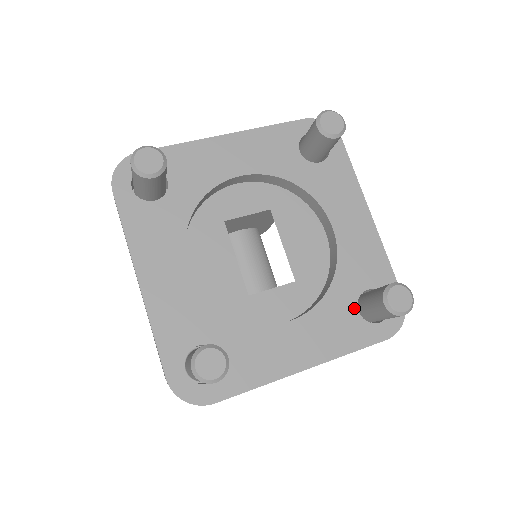
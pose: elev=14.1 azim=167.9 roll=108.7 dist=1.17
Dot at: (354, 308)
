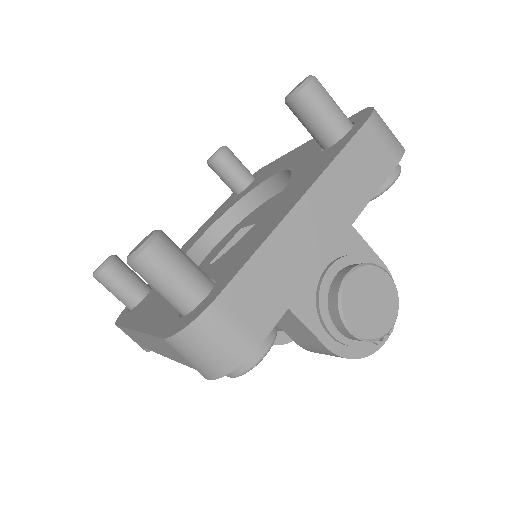
Dot at: (320, 154)
